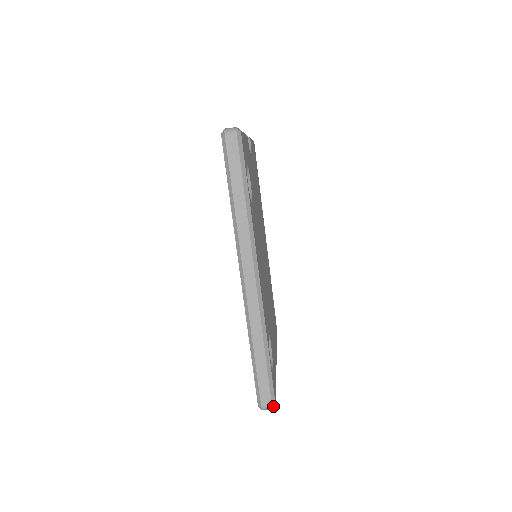
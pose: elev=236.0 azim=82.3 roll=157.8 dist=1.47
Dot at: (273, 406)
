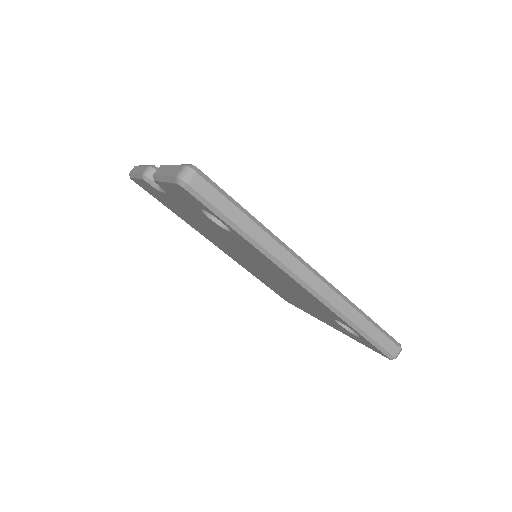
Dot at: (401, 348)
